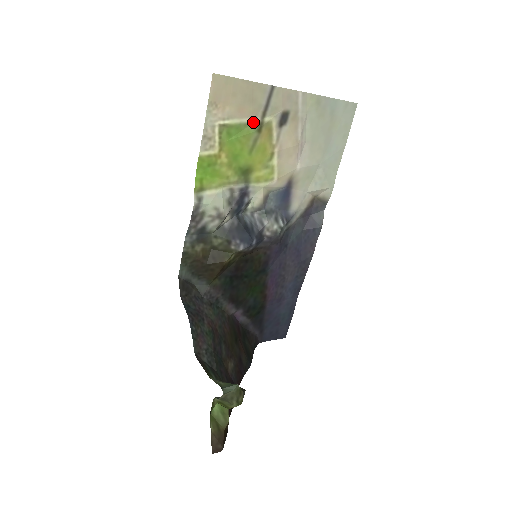
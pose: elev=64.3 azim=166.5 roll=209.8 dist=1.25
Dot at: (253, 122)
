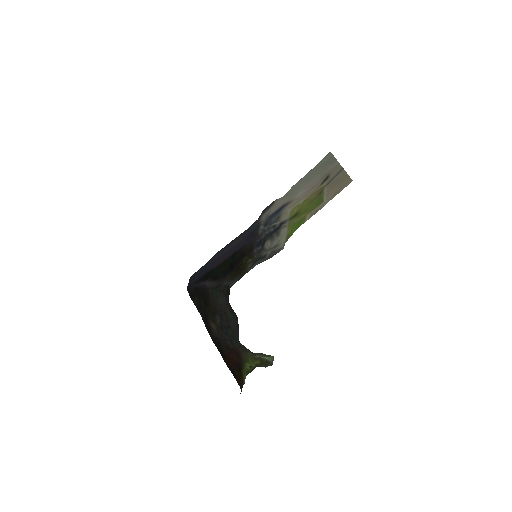
Dot at: (324, 190)
